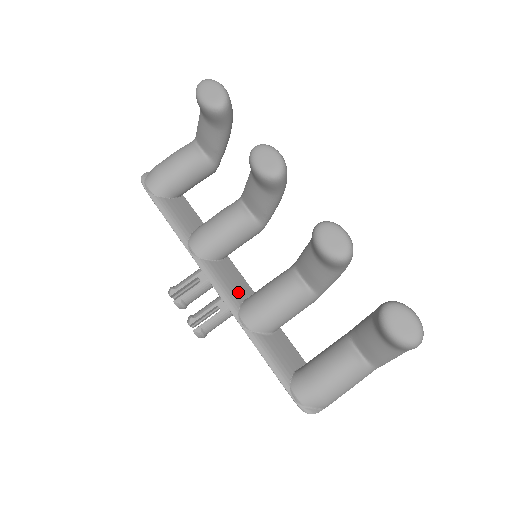
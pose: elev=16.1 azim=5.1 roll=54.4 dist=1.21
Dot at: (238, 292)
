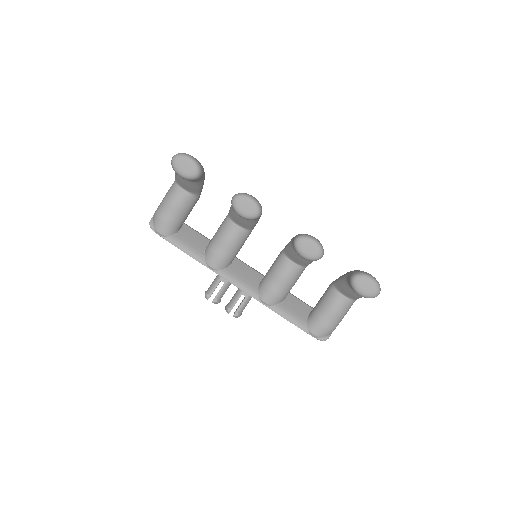
Dot at: (252, 282)
